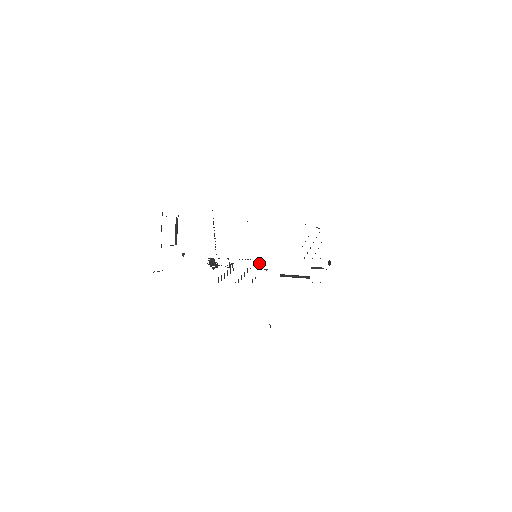
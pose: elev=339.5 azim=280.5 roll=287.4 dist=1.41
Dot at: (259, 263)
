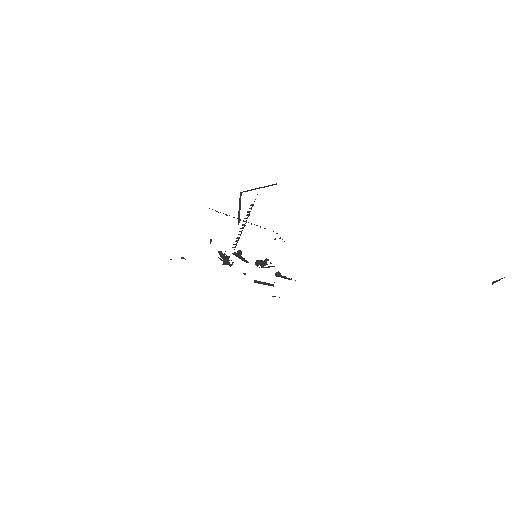
Dot at: (259, 264)
